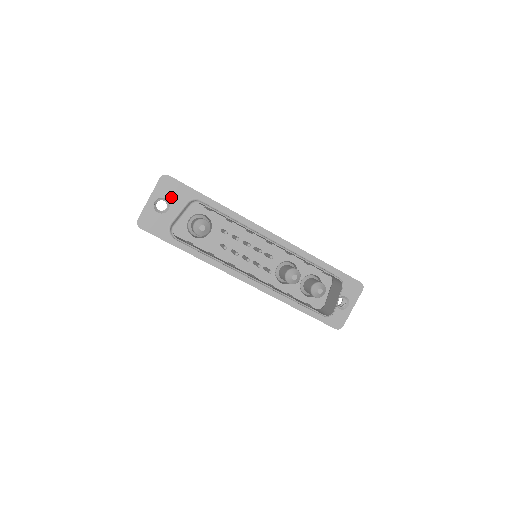
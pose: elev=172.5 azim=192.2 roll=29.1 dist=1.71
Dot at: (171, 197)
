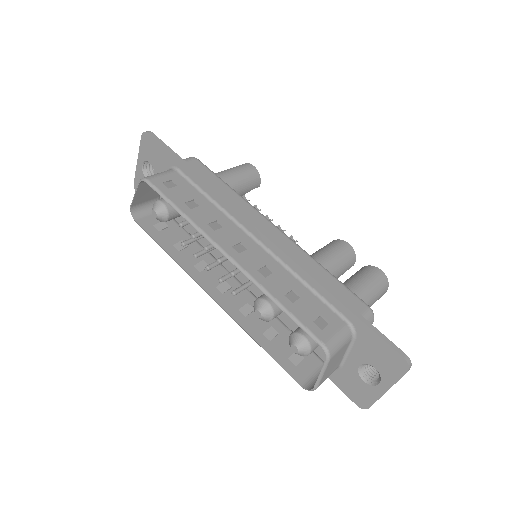
Dot at: (154, 161)
